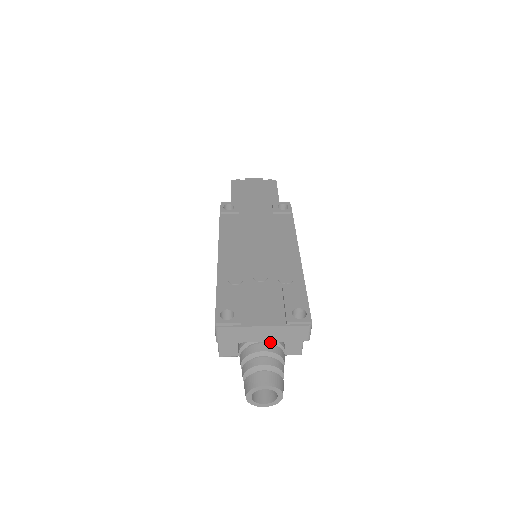
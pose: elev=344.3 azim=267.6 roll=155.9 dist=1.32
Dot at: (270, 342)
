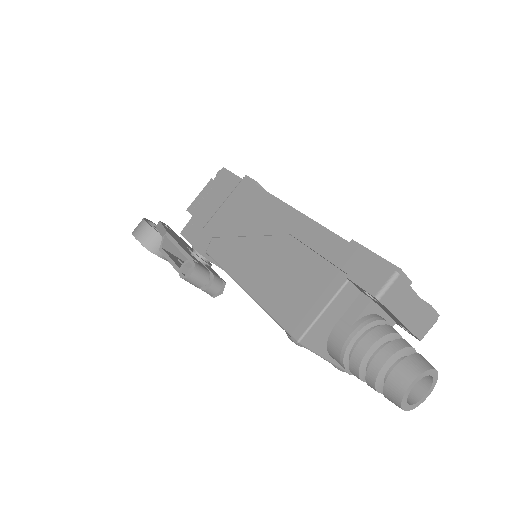
Dot at: occluded
